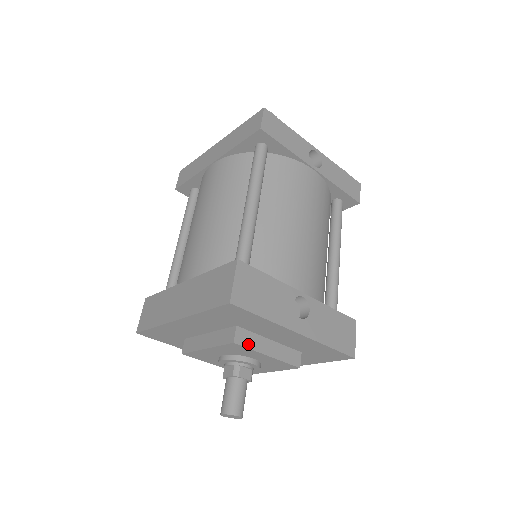
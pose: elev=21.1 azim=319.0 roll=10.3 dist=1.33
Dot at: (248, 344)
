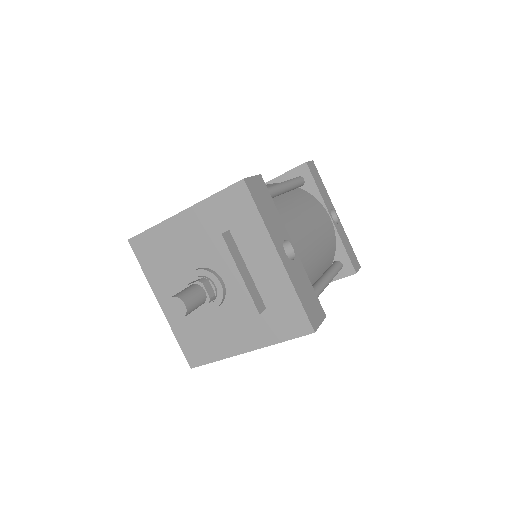
Dot at: (231, 248)
